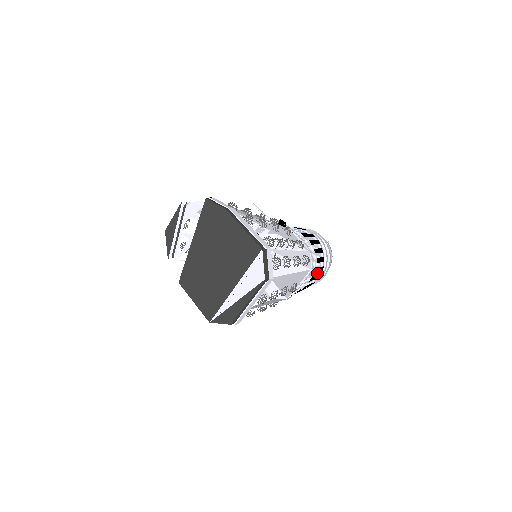
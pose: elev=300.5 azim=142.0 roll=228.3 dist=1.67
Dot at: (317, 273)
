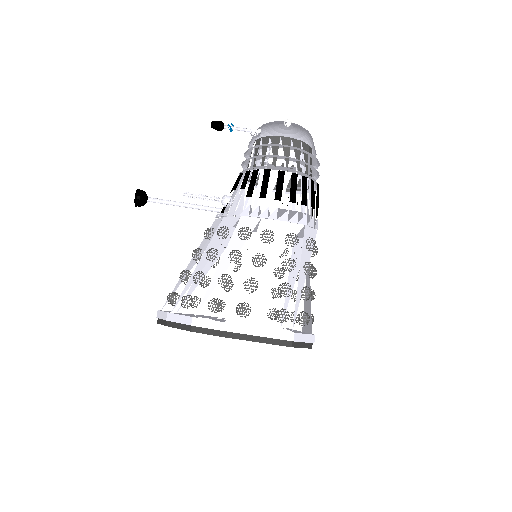
Dot at: (314, 188)
